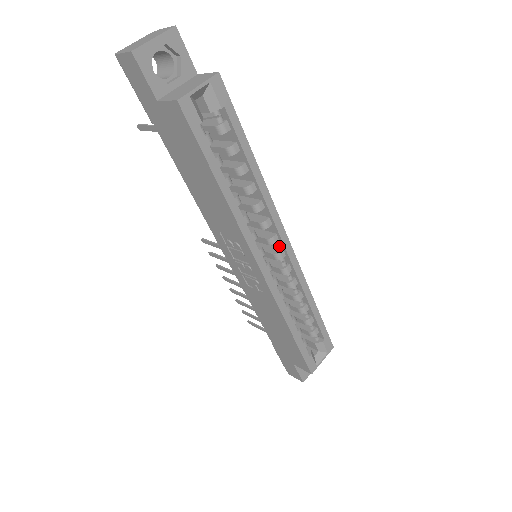
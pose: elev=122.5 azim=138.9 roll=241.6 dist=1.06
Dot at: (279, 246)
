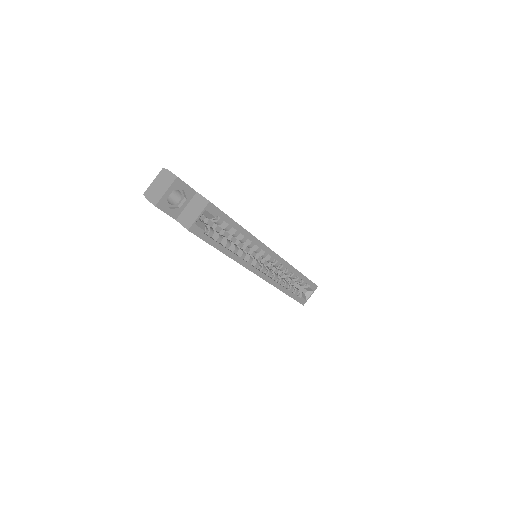
Dot at: (269, 255)
